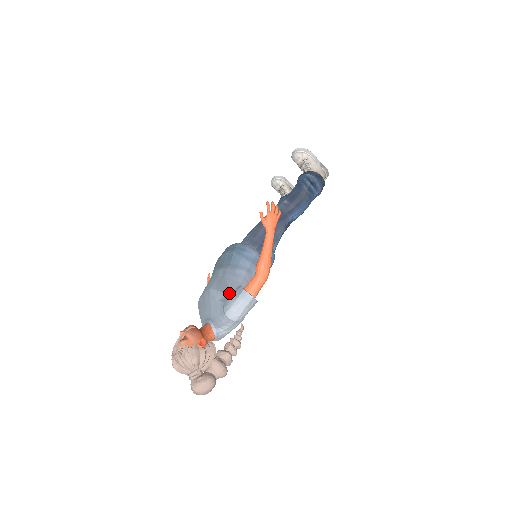
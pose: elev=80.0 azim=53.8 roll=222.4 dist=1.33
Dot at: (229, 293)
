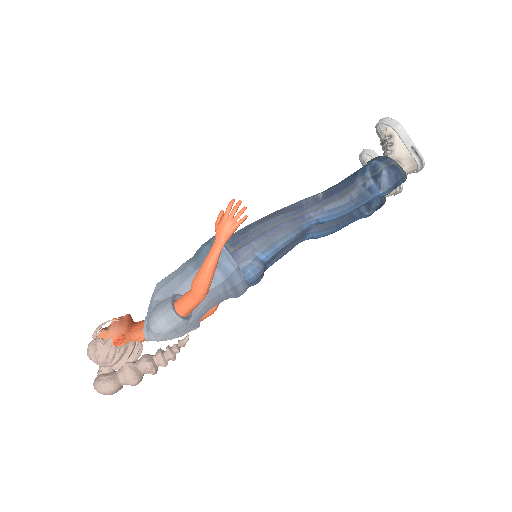
Dot at: (170, 296)
